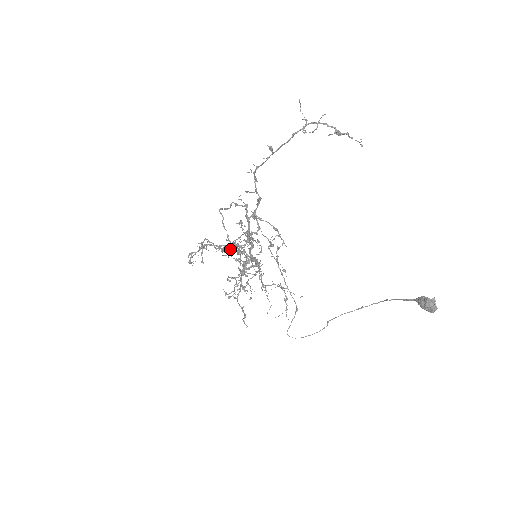
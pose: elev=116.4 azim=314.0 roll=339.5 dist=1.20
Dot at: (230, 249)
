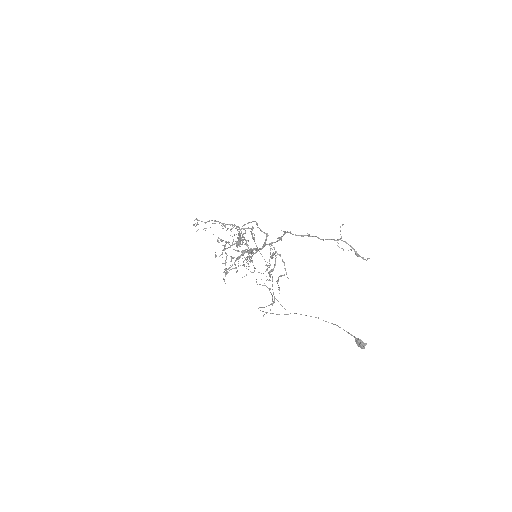
Dot at: (237, 242)
